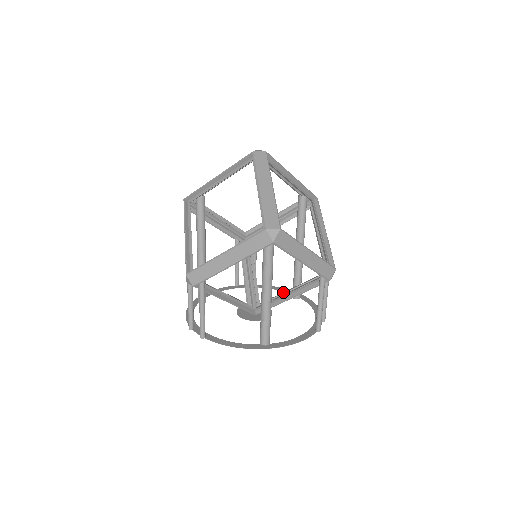
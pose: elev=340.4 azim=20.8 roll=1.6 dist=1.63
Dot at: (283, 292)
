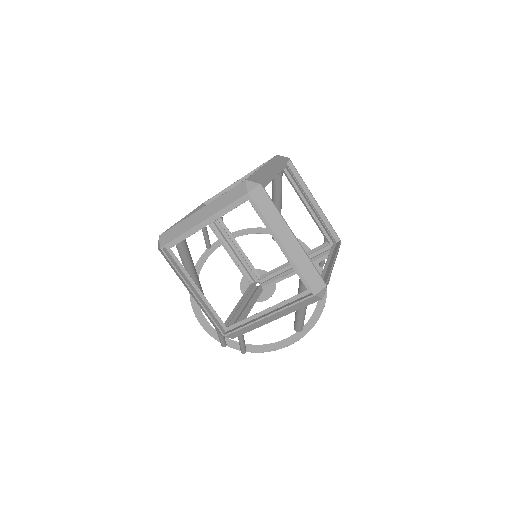
Dot at: (284, 264)
